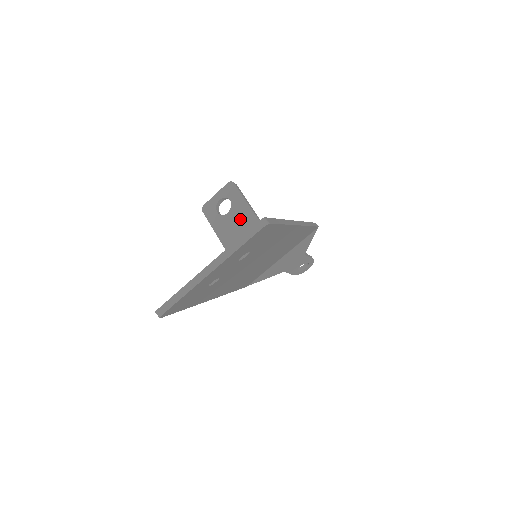
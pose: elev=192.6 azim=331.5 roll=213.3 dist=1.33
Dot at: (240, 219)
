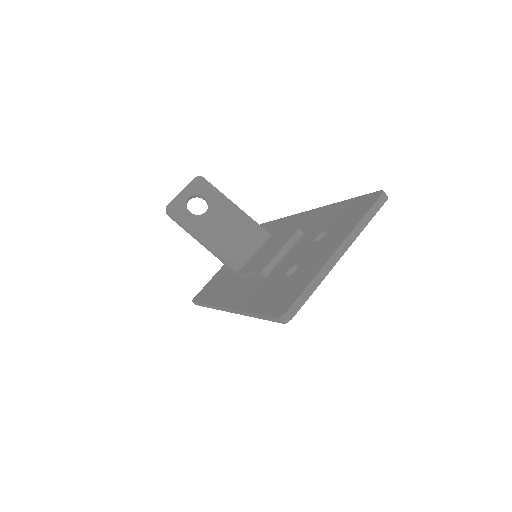
Dot at: (225, 217)
